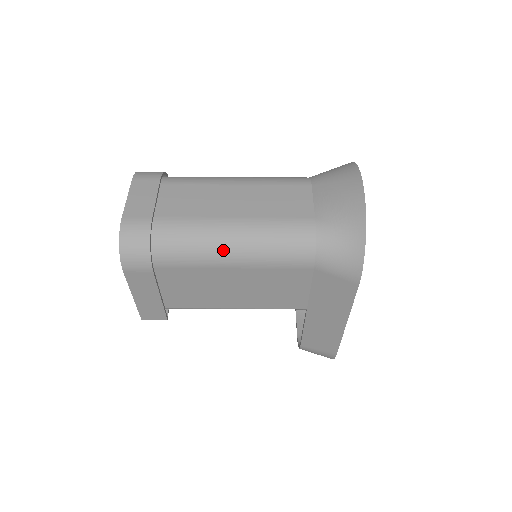
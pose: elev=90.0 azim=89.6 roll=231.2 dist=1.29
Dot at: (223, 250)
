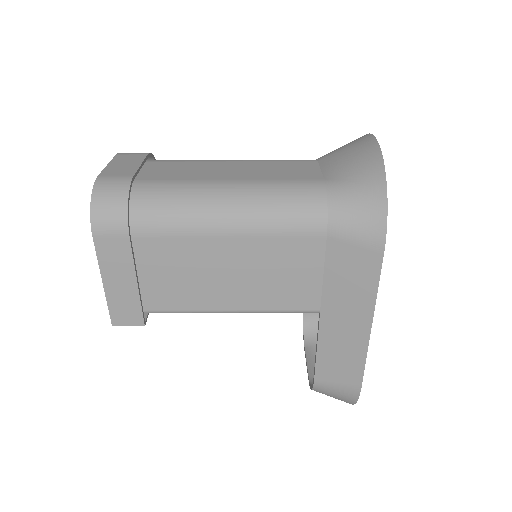
Dot at: (216, 212)
